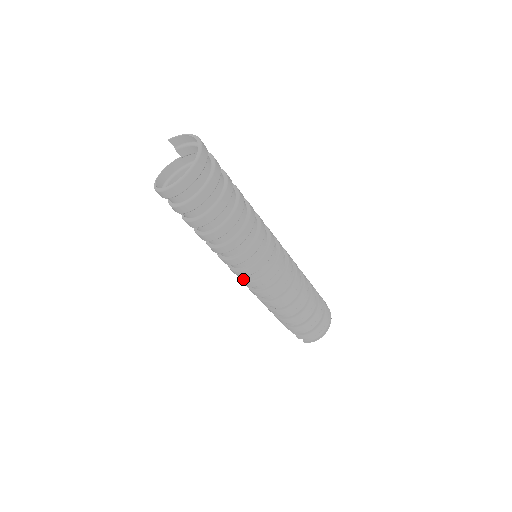
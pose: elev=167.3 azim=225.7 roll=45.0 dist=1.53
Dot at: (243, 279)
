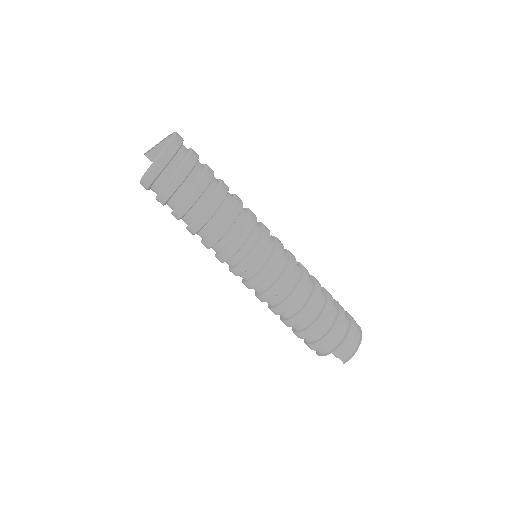
Dot at: (251, 277)
